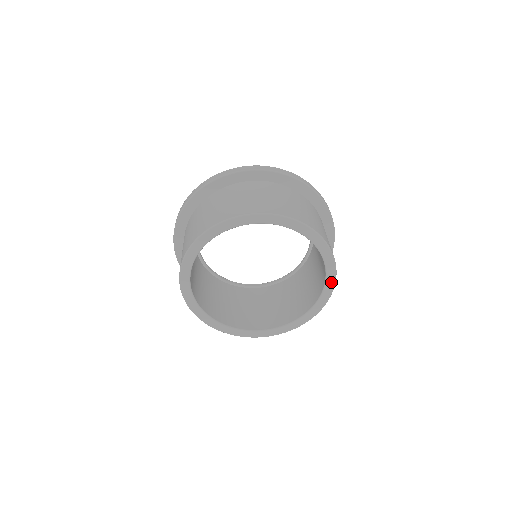
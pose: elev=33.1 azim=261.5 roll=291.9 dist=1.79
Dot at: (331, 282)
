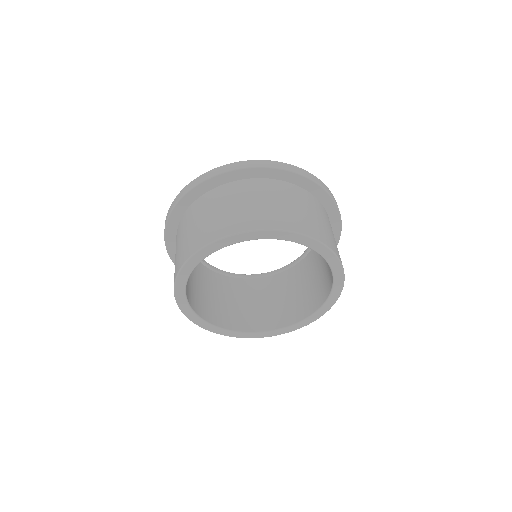
Dot at: (337, 291)
